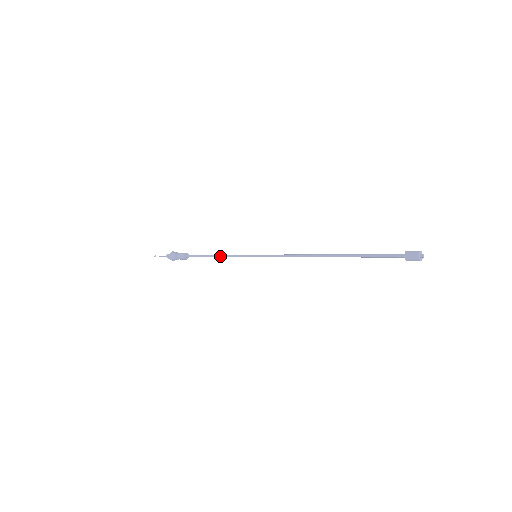
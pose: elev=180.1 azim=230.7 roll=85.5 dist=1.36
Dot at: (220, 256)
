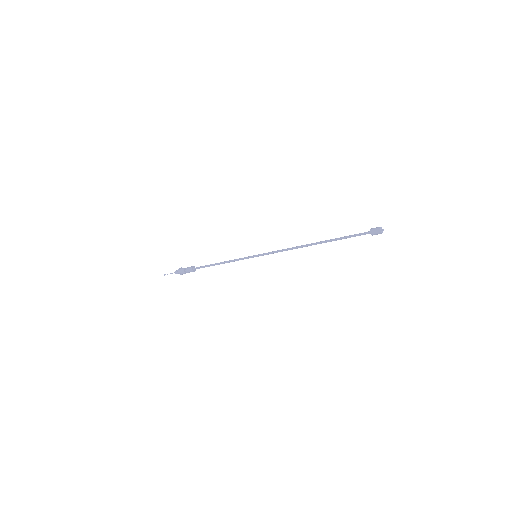
Dot at: (225, 261)
